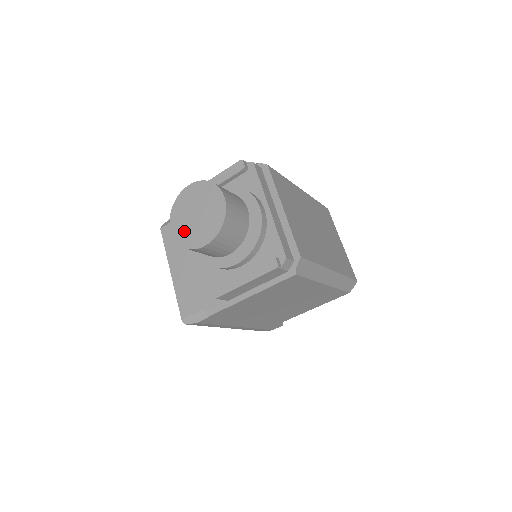
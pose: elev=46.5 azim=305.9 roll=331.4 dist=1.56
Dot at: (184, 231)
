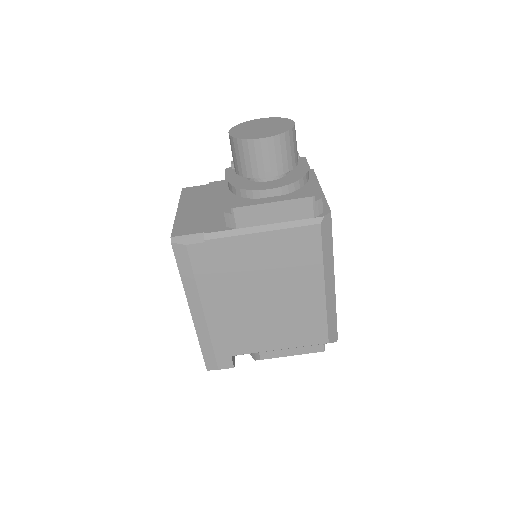
Dot at: (243, 133)
